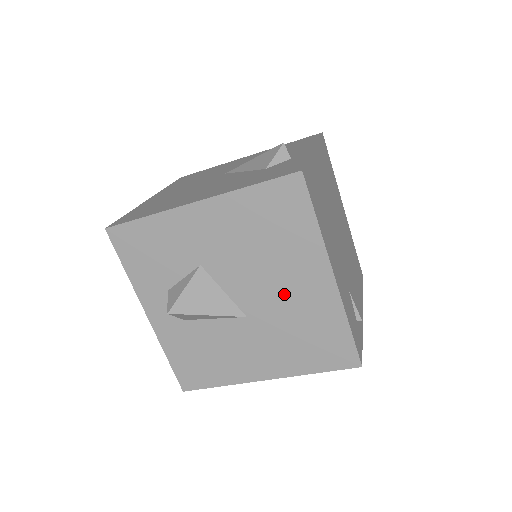
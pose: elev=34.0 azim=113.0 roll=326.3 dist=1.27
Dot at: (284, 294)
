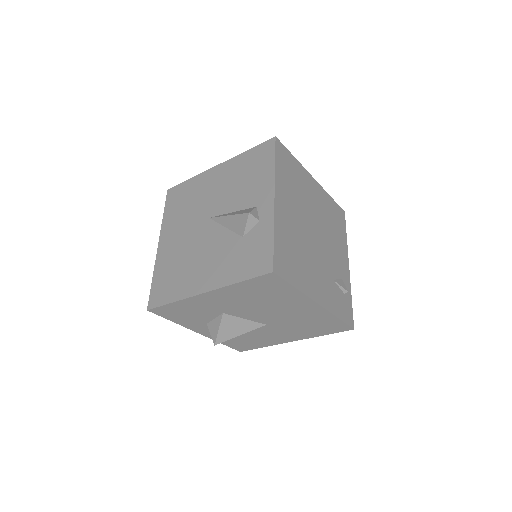
Dot at: (287, 314)
